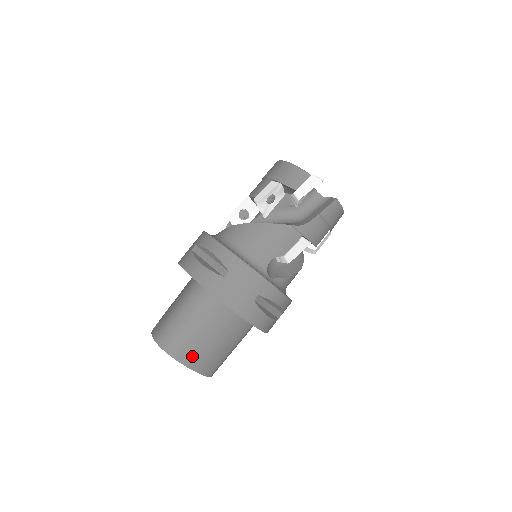
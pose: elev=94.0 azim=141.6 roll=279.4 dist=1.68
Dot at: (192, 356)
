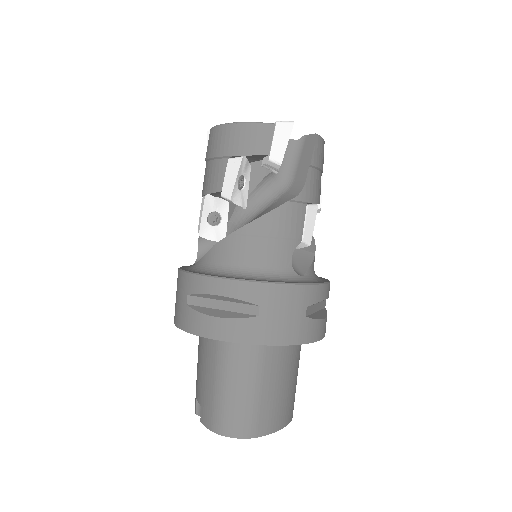
Dot at: (270, 419)
